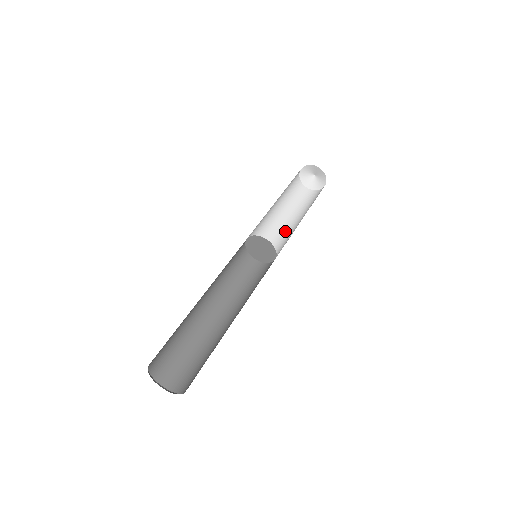
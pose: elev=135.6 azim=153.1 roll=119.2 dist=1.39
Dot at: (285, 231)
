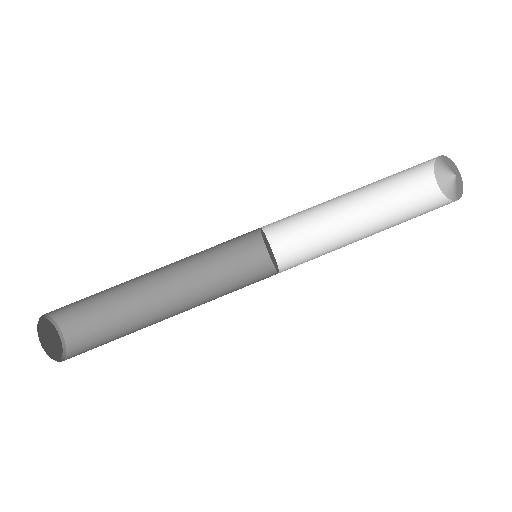
Dot at: (340, 235)
